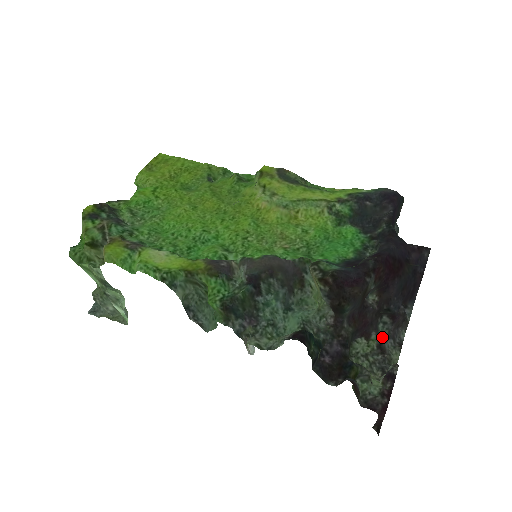
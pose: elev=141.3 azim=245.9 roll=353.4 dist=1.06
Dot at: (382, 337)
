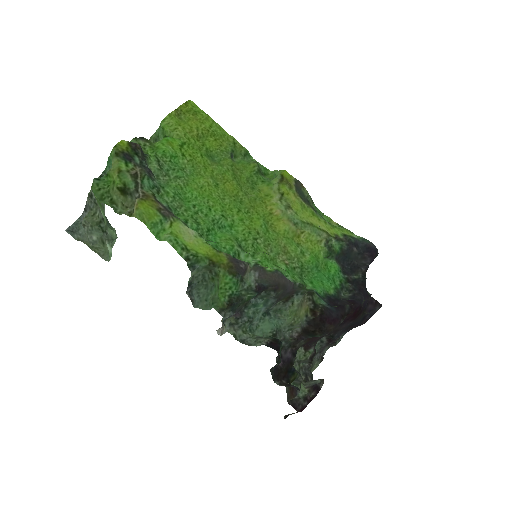
Dot at: (316, 351)
